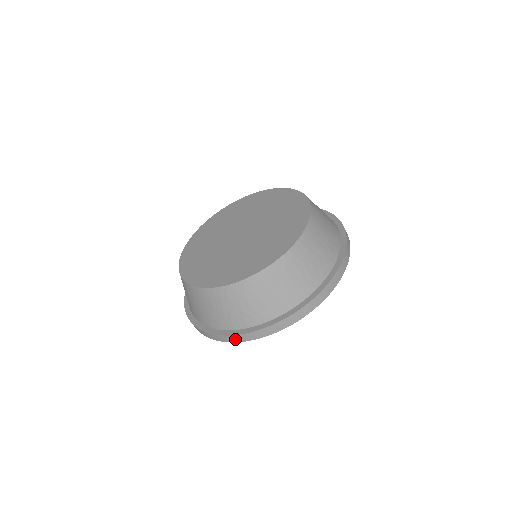
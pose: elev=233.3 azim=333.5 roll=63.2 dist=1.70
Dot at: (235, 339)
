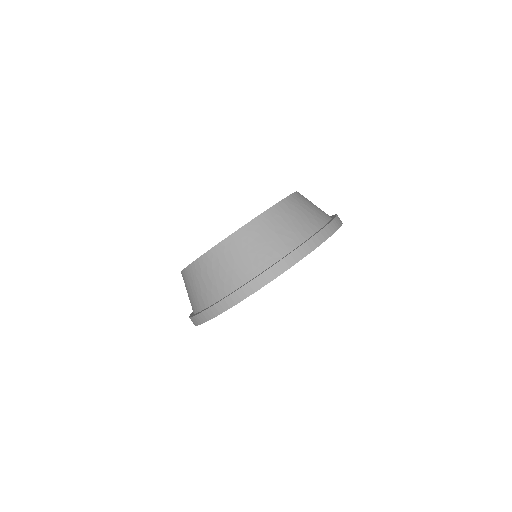
Dot at: (319, 240)
